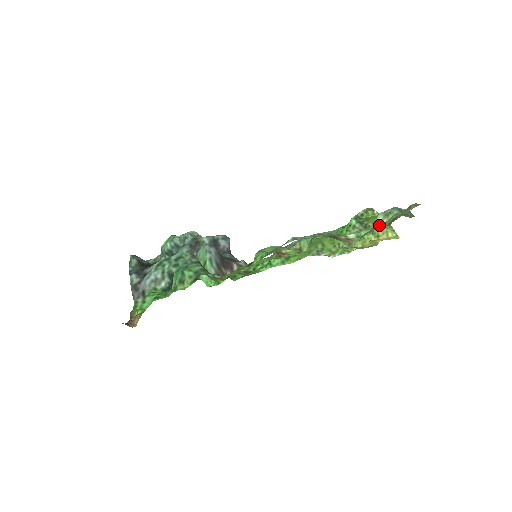
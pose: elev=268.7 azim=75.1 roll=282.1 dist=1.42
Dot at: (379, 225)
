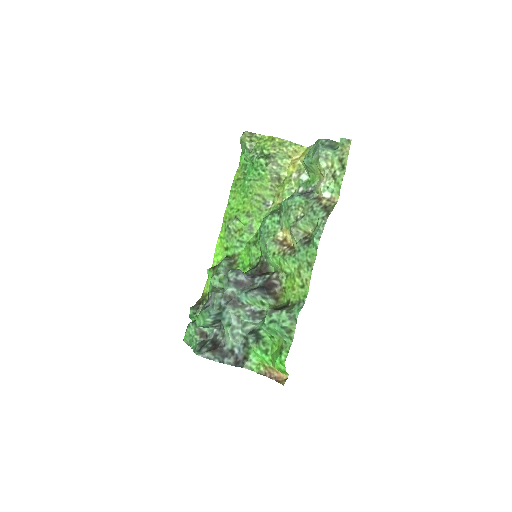
Dot at: (329, 170)
